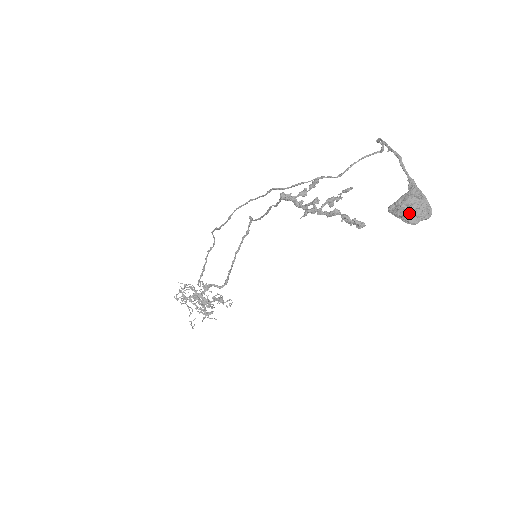
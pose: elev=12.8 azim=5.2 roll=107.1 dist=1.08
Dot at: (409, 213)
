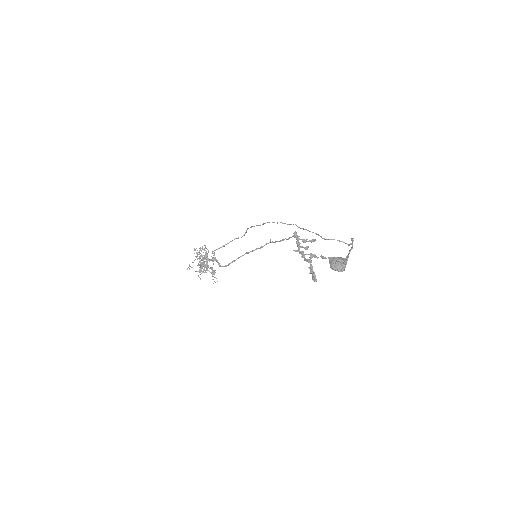
Dot at: (335, 263)
